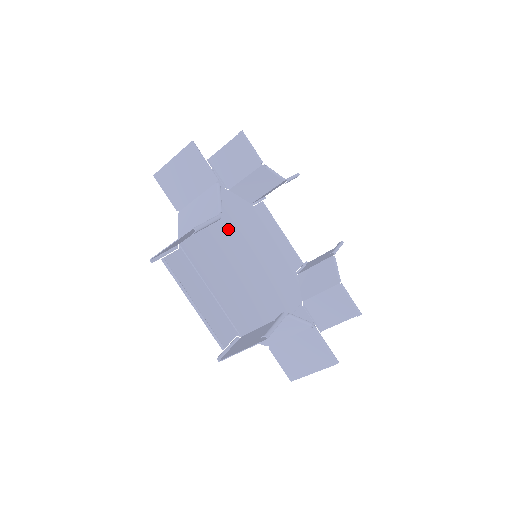
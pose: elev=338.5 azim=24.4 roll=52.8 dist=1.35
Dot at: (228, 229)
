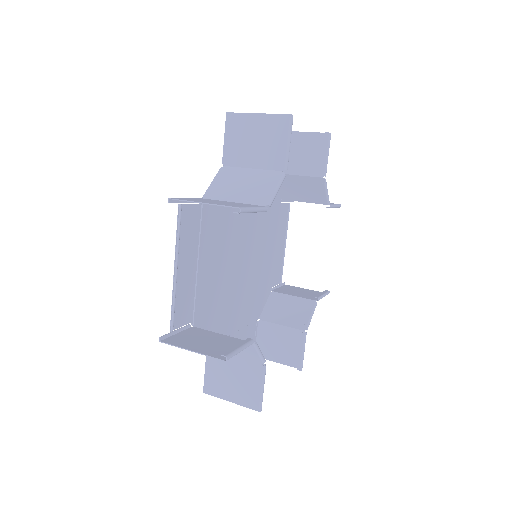
Dot at: occluded
